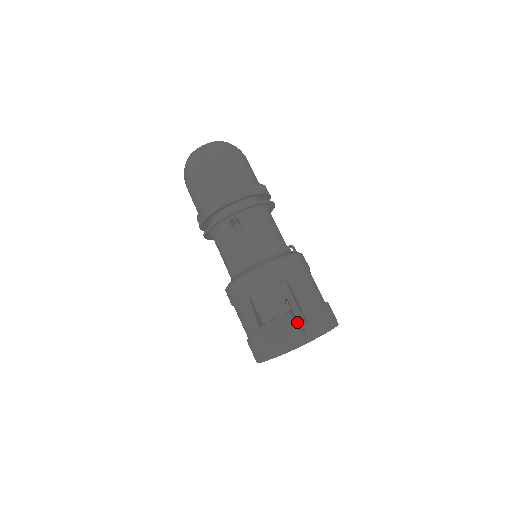
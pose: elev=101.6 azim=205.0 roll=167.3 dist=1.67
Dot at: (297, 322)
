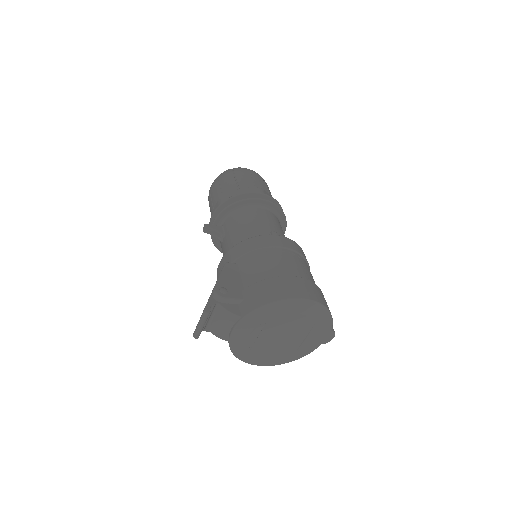
Dot at: (214, 298)
